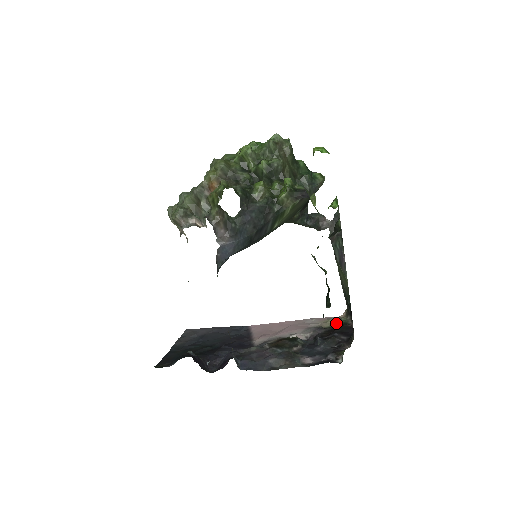
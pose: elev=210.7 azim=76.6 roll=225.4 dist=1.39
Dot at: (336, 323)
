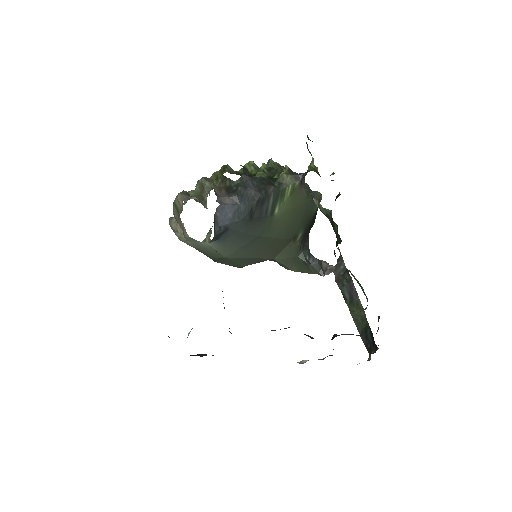
Dot at: occluded
